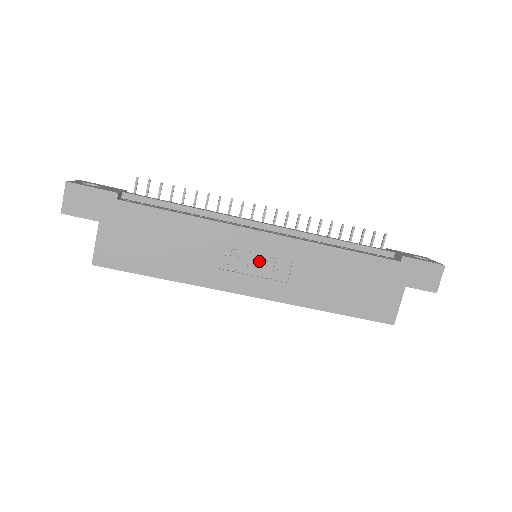
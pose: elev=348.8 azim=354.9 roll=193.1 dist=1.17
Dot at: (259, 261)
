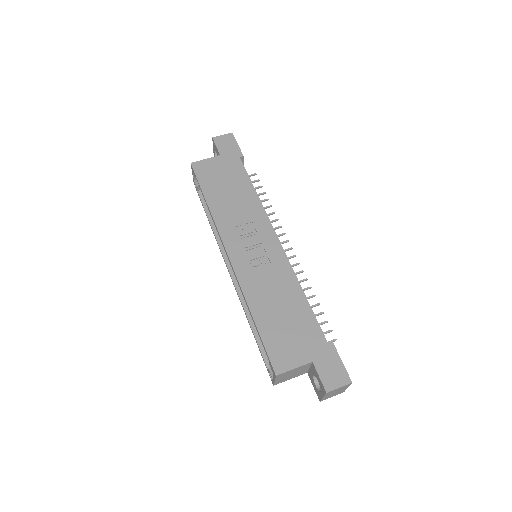
Dot at: (257, 248)
